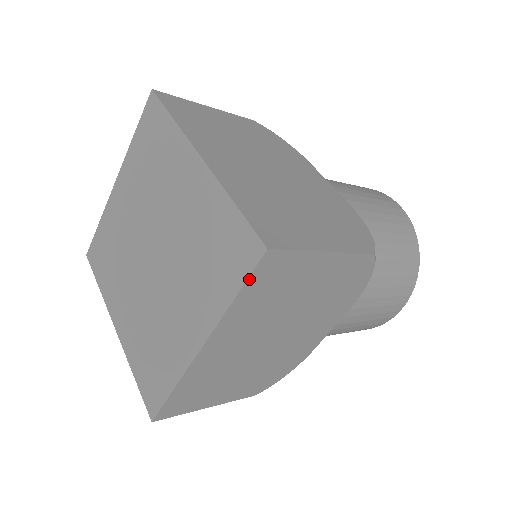
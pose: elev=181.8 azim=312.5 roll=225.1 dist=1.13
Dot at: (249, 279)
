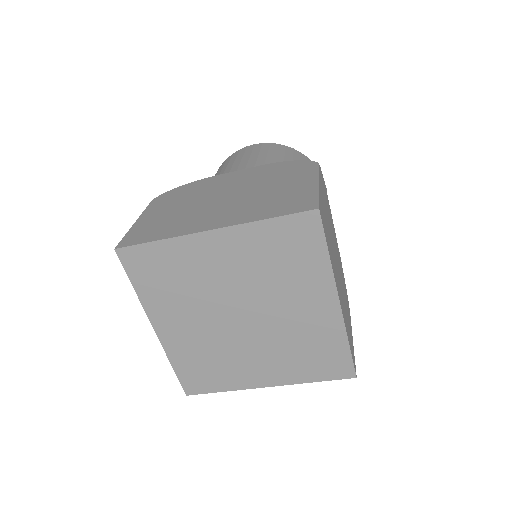
Dot at: (332, 379)
